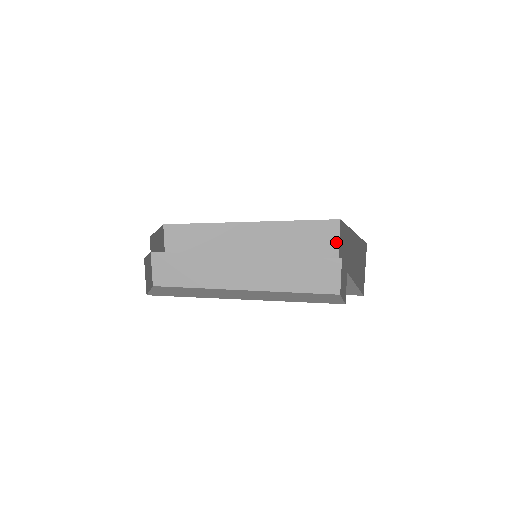
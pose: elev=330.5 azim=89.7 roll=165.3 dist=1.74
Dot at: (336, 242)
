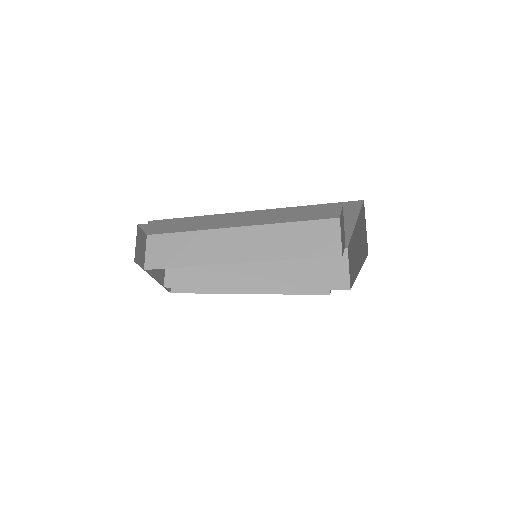
Dot at: (346, 271)
